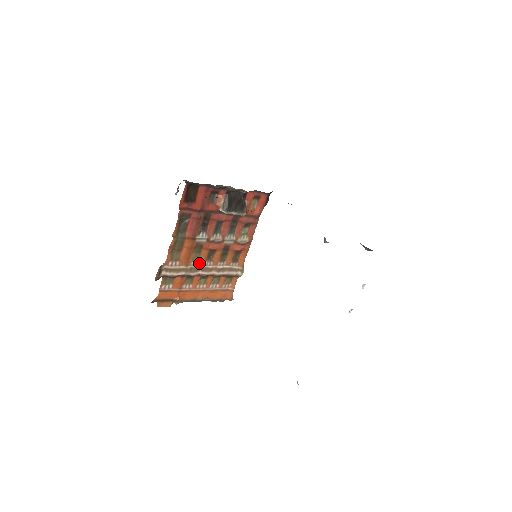
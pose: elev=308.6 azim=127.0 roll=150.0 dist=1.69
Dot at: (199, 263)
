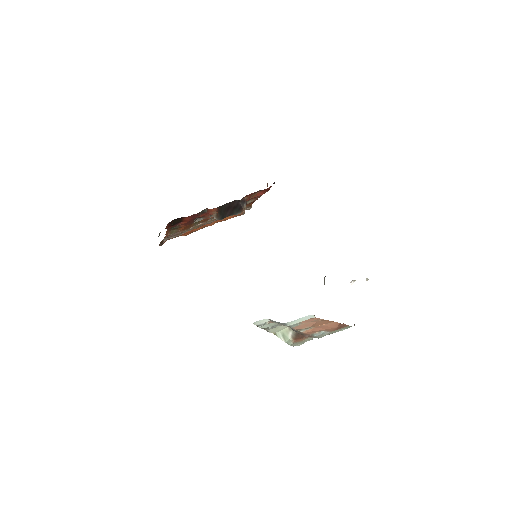
Dot at: (201, 222)
